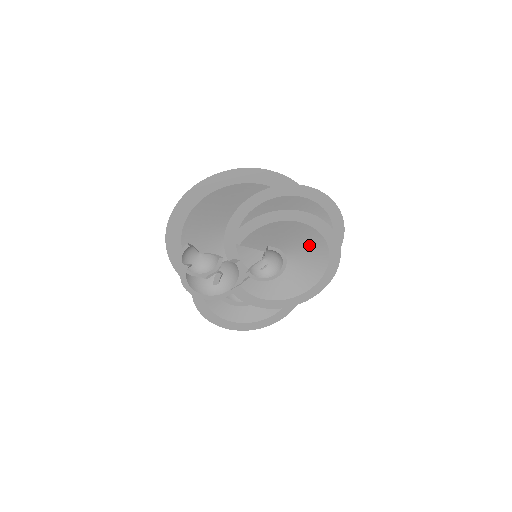
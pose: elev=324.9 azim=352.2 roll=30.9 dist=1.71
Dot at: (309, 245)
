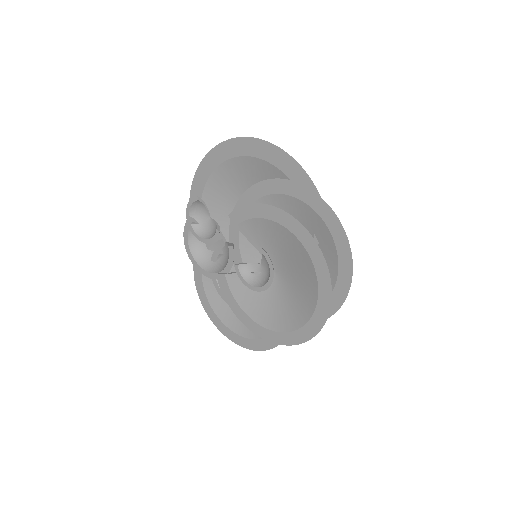
Dot at: (303, 276)
